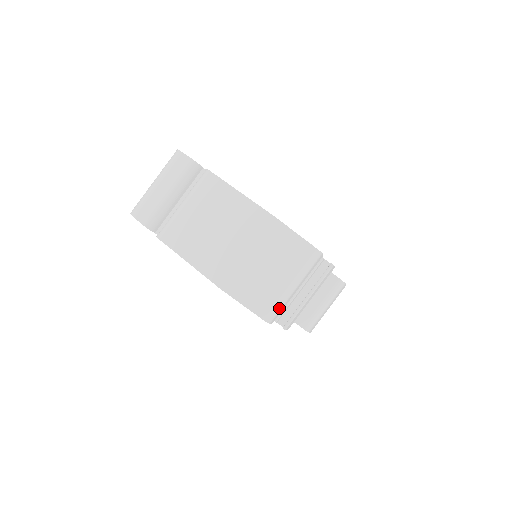
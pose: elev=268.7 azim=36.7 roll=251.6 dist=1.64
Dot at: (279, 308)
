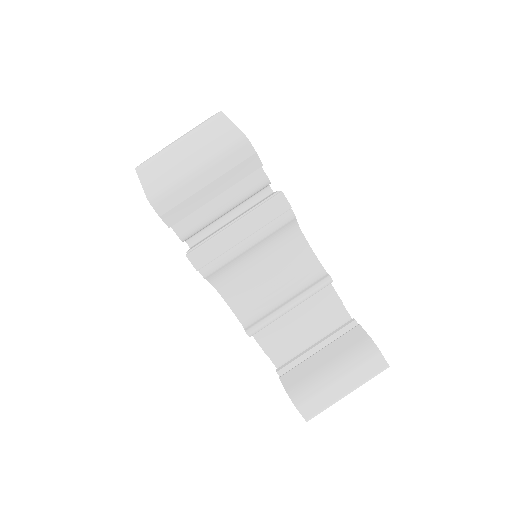
Dot at: (170, 189)
